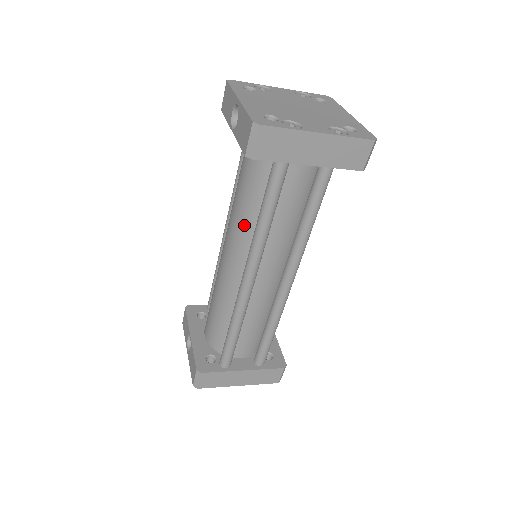
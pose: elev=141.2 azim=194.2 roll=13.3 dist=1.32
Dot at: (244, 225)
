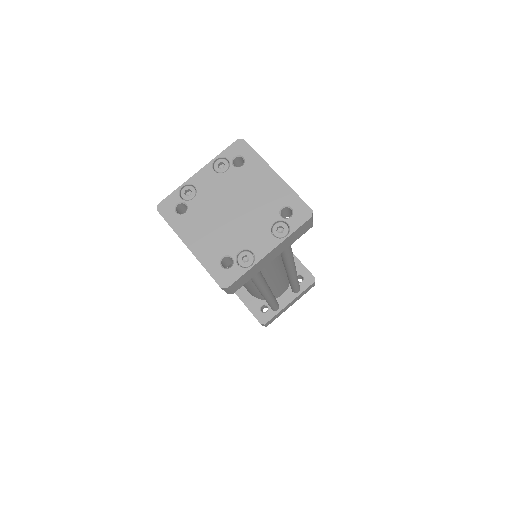
Dot at: occluded
